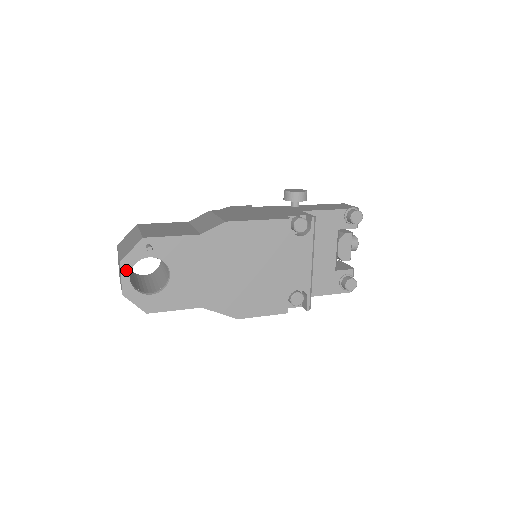
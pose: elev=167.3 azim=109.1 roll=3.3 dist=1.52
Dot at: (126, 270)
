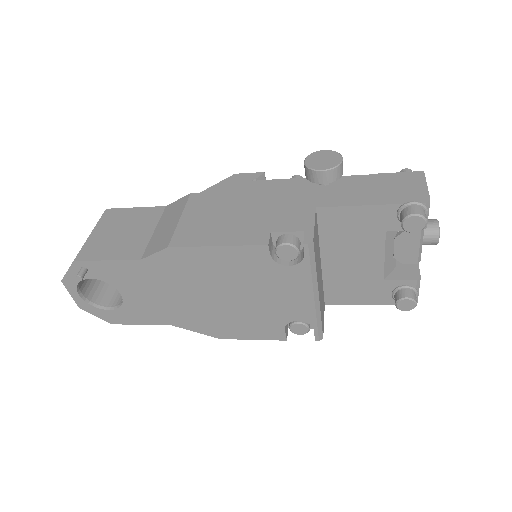
Dot at: (71, 288)
